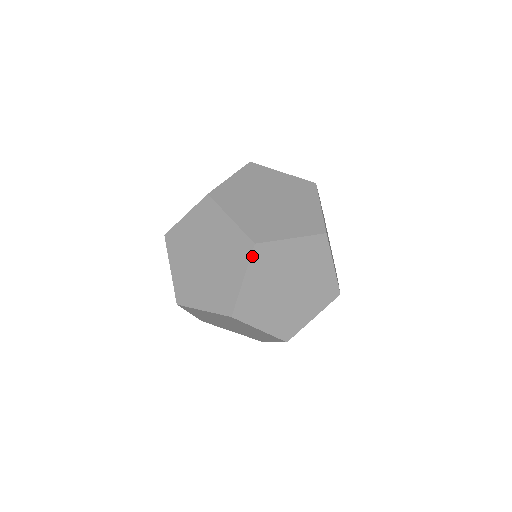
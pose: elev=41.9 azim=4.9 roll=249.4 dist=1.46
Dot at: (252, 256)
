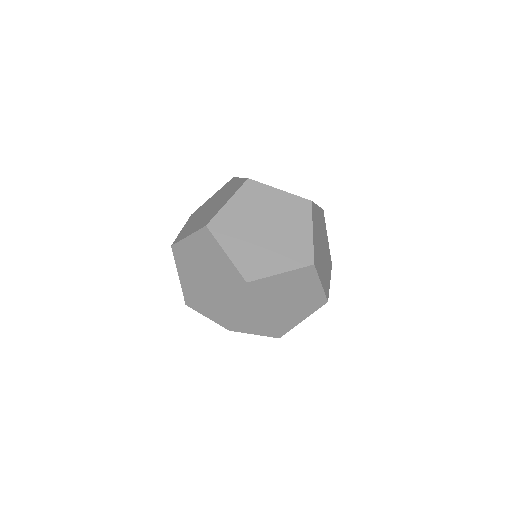
Dot at: occluded
